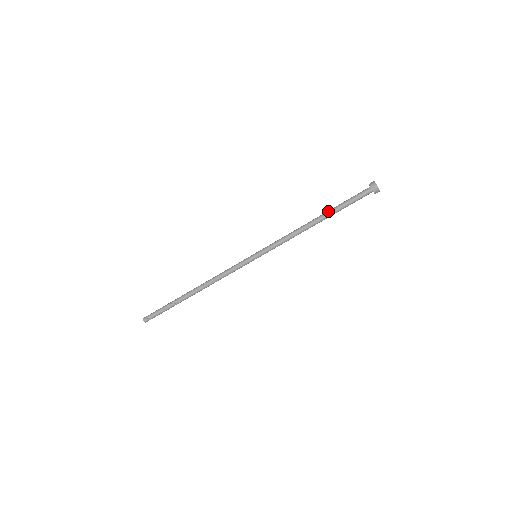
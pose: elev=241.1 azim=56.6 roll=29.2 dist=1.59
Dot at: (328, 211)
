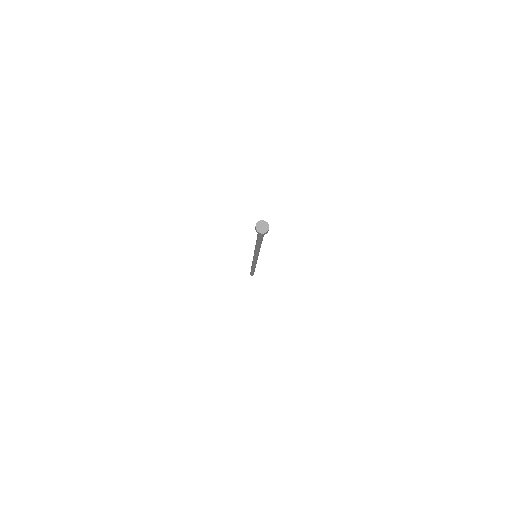
Dot at: occluded
